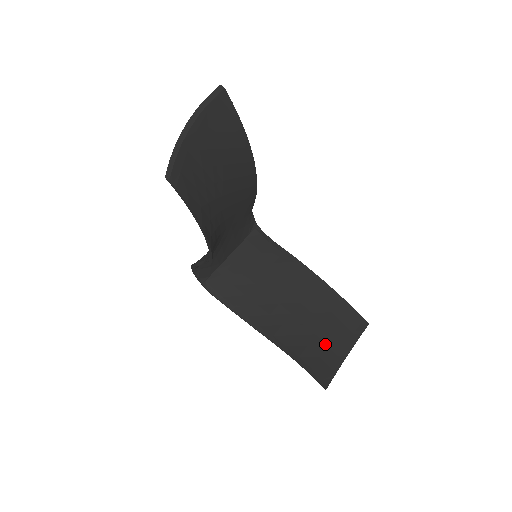
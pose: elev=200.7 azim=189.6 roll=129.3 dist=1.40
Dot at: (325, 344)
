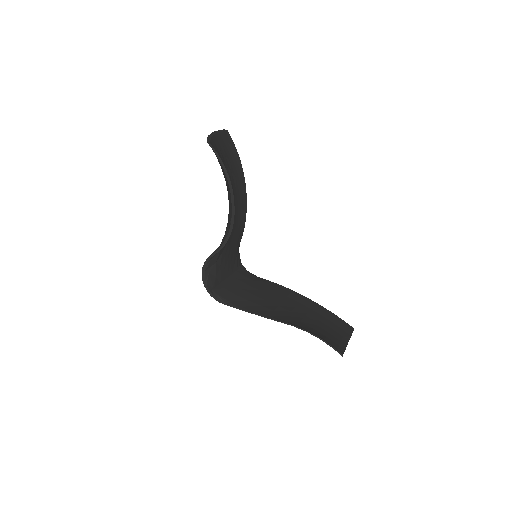
Dot at: (327, 332)
